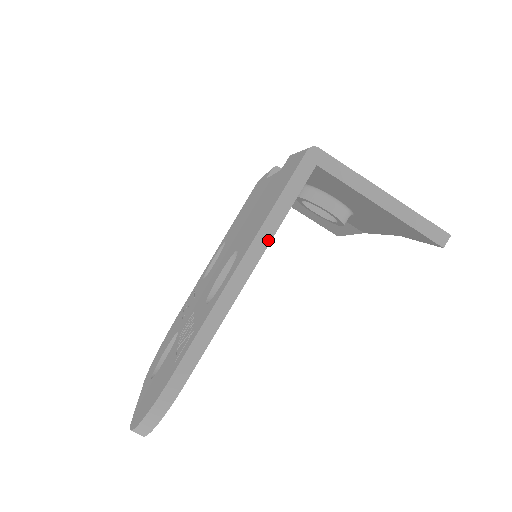
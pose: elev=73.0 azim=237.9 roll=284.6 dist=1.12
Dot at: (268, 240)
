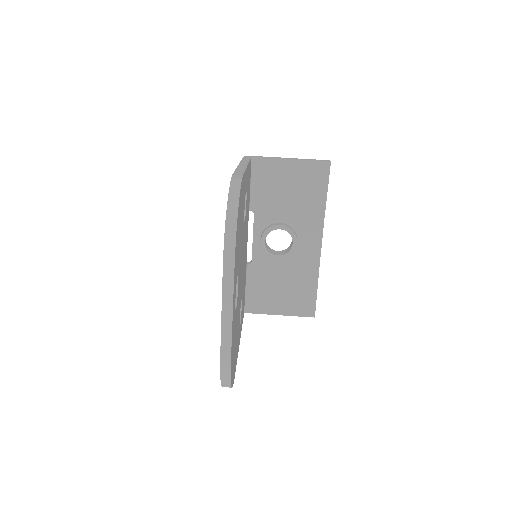
Dot at: occluded
